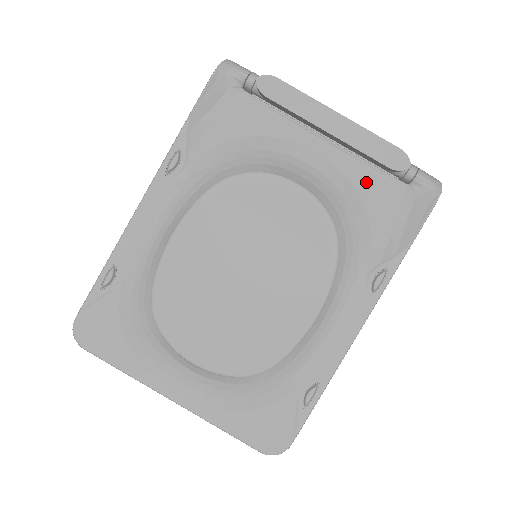
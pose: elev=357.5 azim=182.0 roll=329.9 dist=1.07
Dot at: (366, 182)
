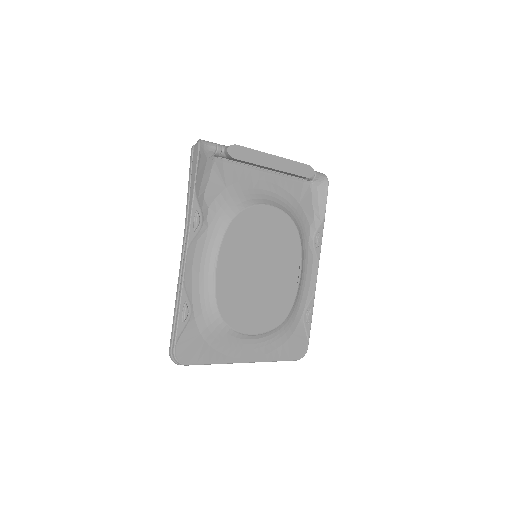
Dot at: (293, 188)
